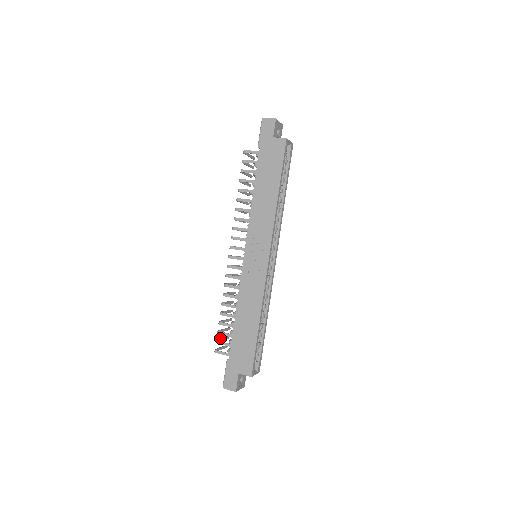
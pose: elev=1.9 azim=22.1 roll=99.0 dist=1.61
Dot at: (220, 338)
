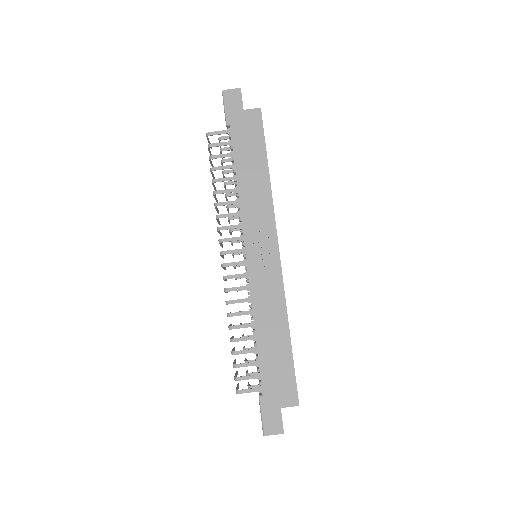
Dot at: occluded
